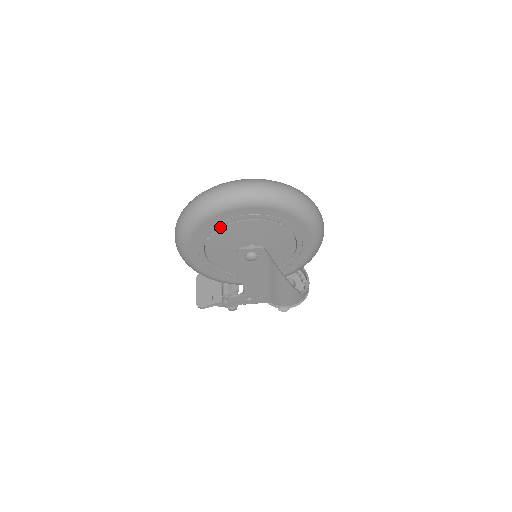
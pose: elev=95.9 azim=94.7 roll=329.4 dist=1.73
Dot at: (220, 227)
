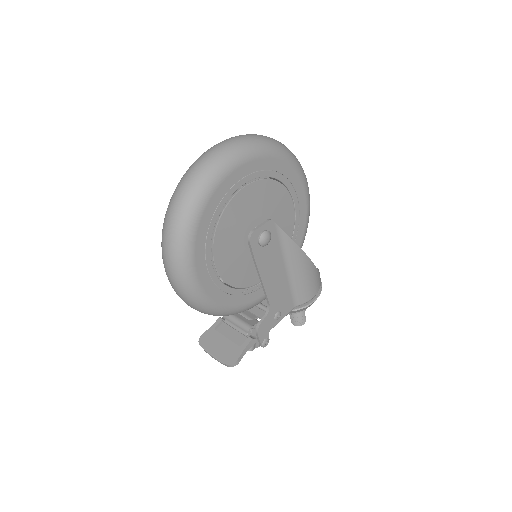
Dot at: occluded
